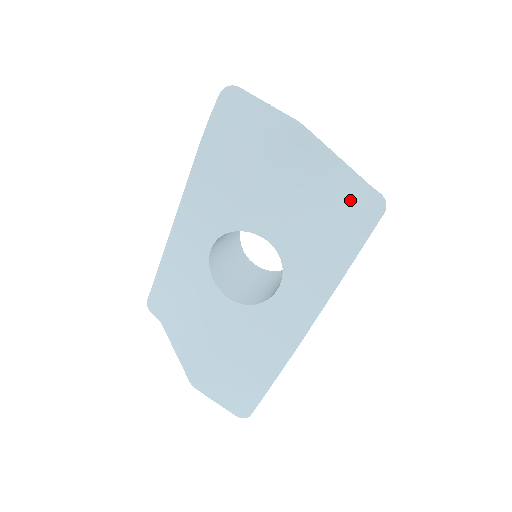
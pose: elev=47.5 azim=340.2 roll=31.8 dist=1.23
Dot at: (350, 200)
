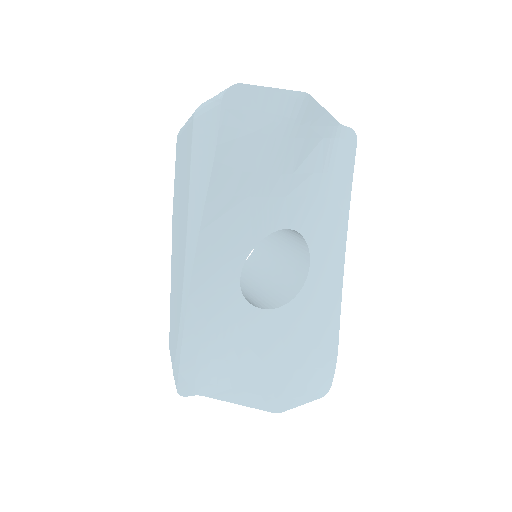
Dot at: (334, 147)
